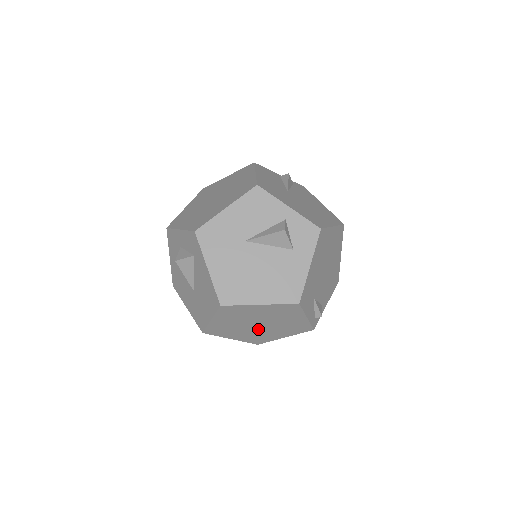
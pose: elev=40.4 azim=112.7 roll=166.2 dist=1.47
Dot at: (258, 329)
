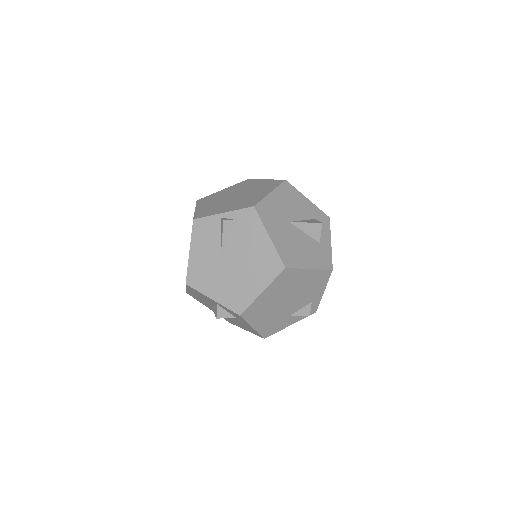
Dot at: occluded
